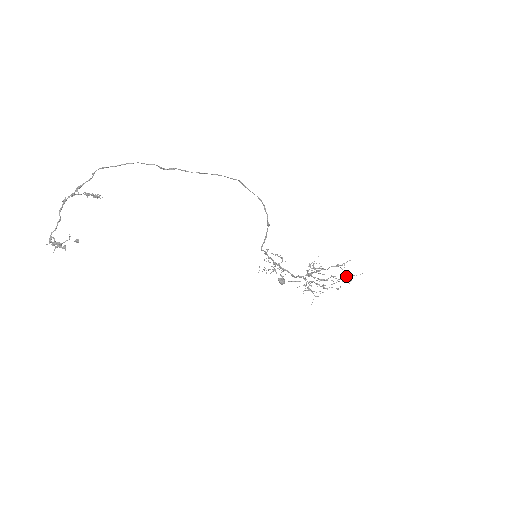
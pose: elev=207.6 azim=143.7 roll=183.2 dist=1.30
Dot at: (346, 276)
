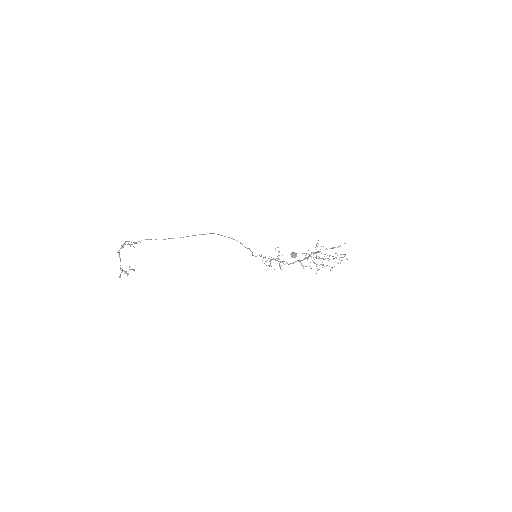
Dot at: (340, 257)
